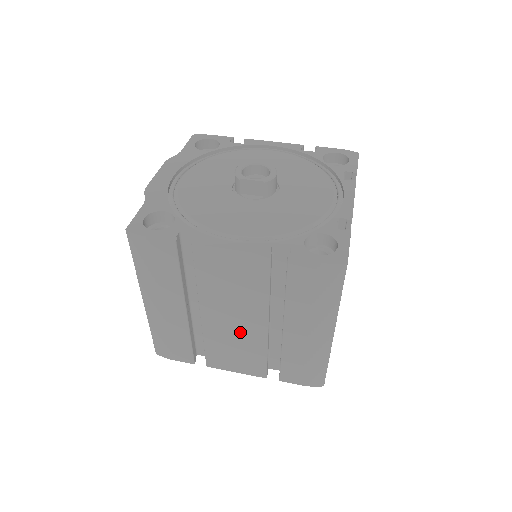
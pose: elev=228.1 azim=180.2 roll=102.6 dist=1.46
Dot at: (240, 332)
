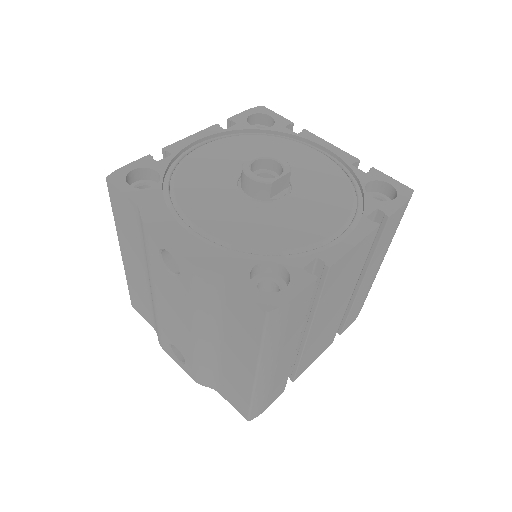
Dot at: (331, 320)
